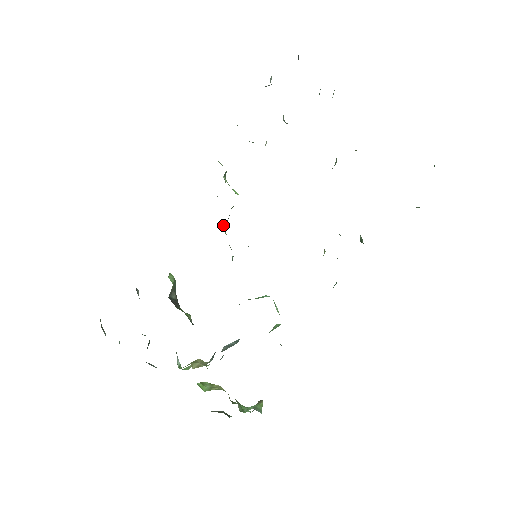
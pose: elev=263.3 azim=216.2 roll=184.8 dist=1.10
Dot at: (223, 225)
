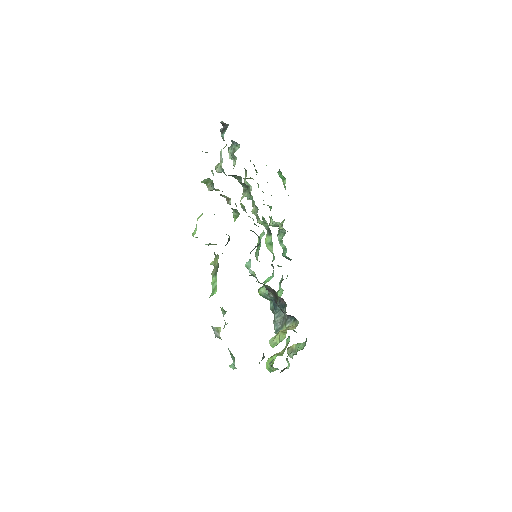
Dot at: occluded
